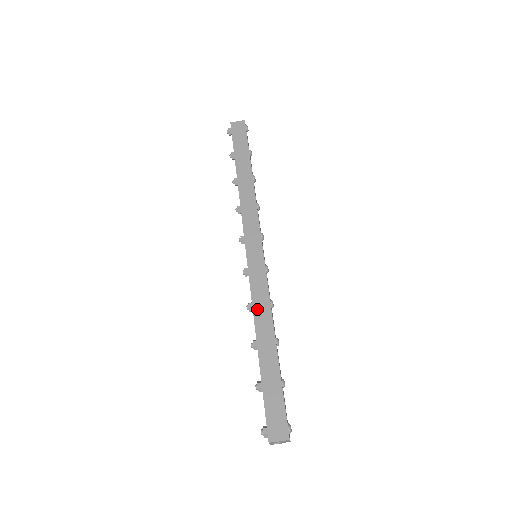
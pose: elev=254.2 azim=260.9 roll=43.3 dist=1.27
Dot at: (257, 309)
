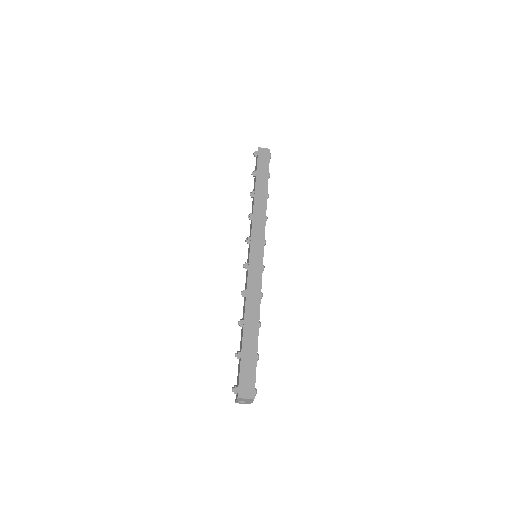
Dot at: (250, 296)
